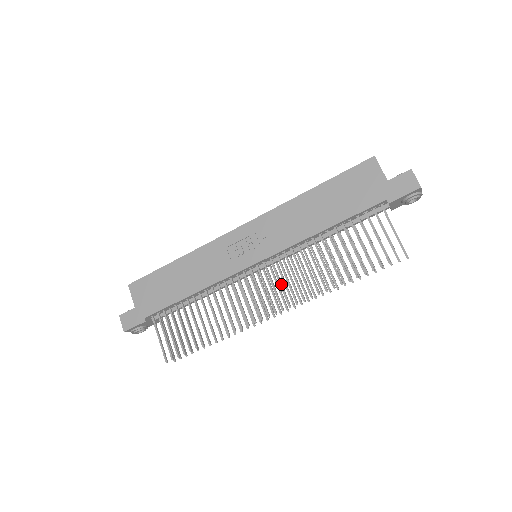
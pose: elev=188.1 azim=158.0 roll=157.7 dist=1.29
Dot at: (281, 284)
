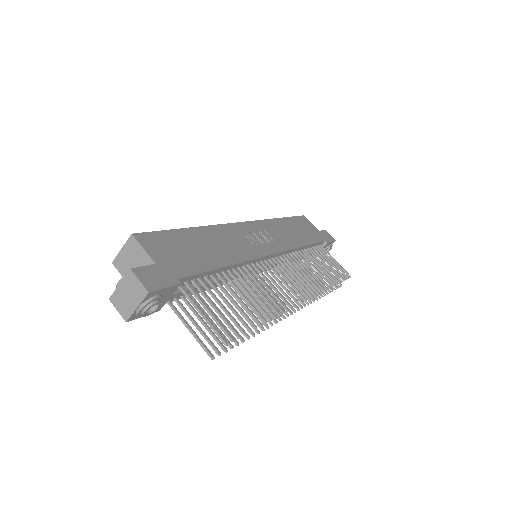
Dot at: occluded
